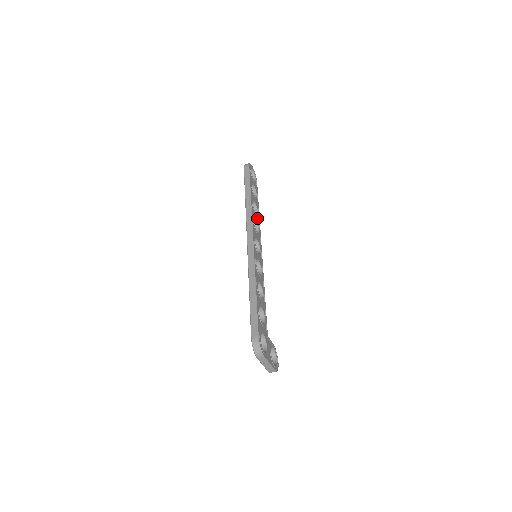
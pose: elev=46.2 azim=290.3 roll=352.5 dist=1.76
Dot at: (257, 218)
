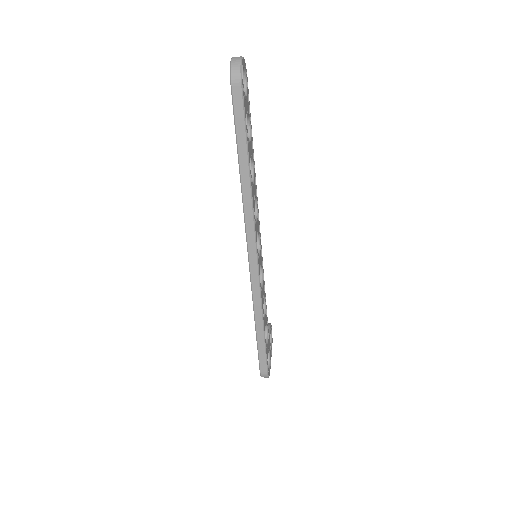
Dot at: (254, 183)
